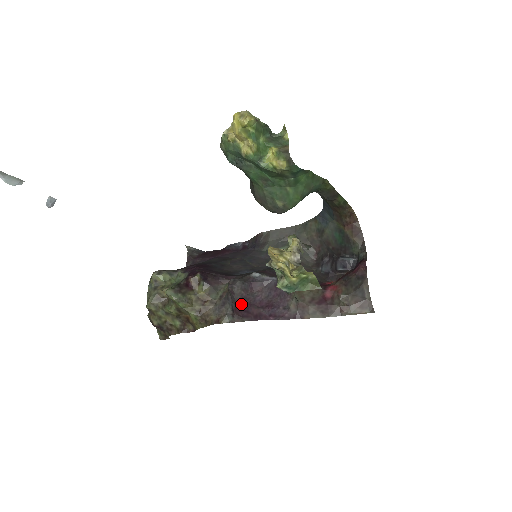
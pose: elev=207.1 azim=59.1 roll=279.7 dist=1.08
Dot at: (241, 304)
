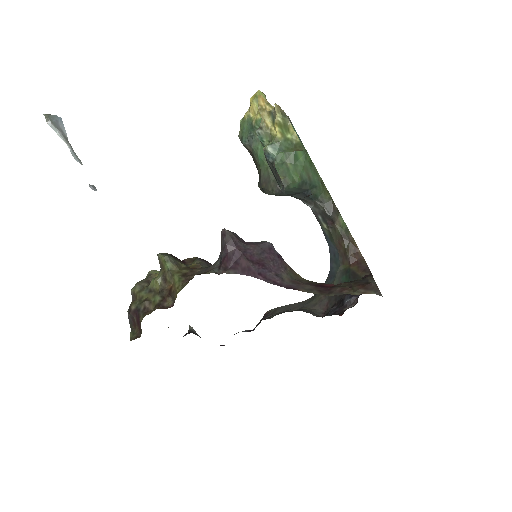
Dot at: (230, 251)
